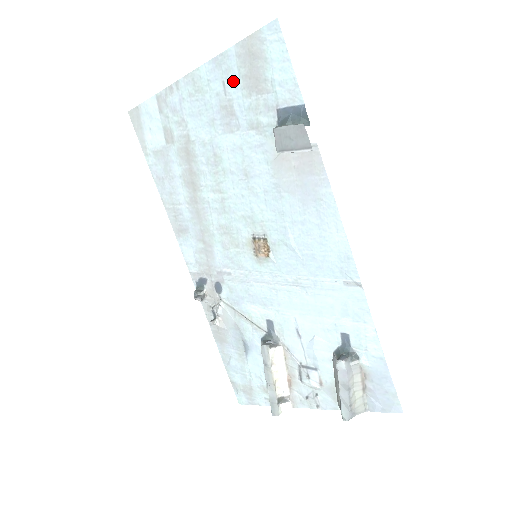
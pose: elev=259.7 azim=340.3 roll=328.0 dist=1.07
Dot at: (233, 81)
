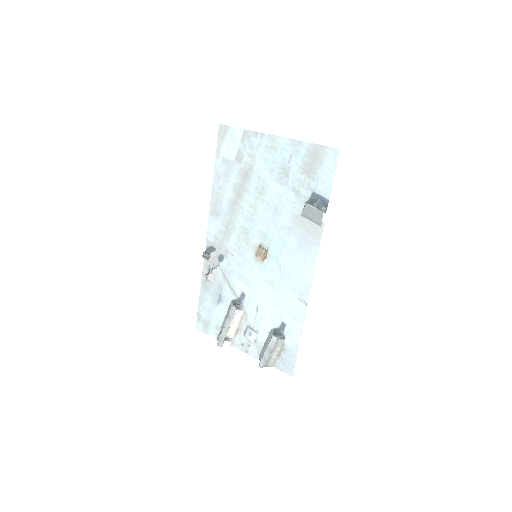
Dot at: (297, 159)
